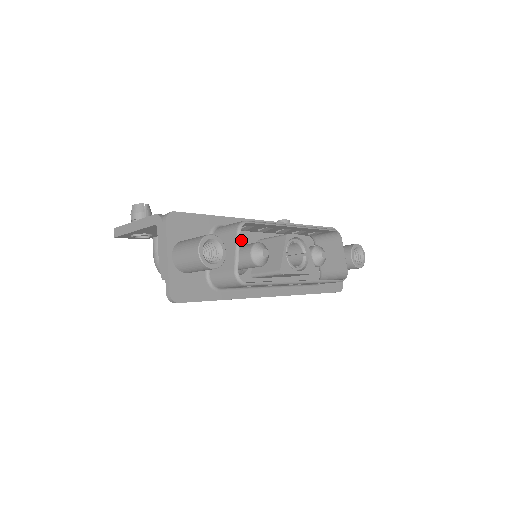
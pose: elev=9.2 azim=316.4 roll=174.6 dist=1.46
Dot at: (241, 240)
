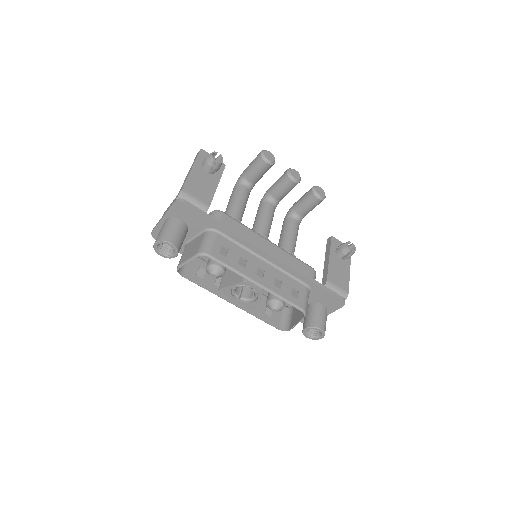
Dot at: occluded
